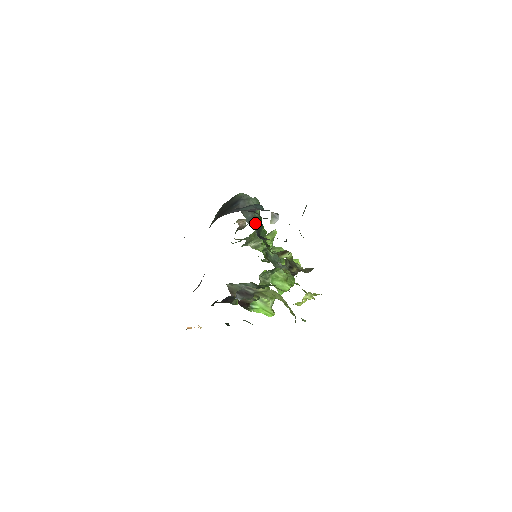
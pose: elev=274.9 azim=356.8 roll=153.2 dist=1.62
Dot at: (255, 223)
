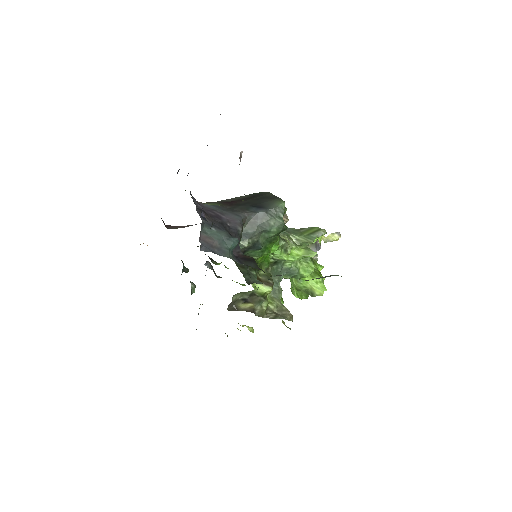
Dot at: (247, 242)
